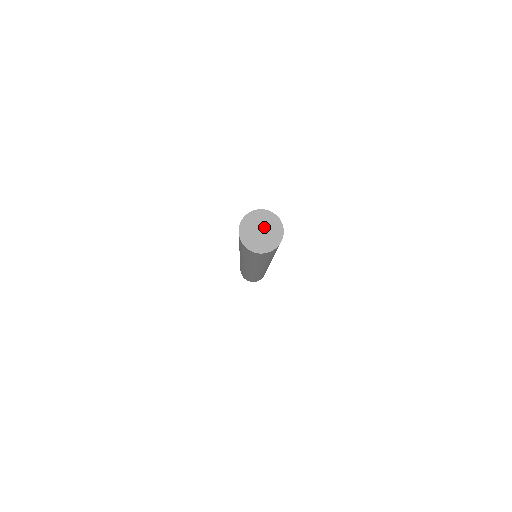
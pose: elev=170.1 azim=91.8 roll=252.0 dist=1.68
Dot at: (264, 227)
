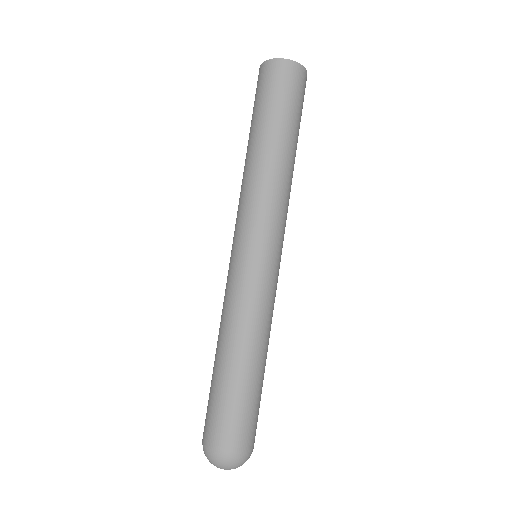
Dot at: occluded
